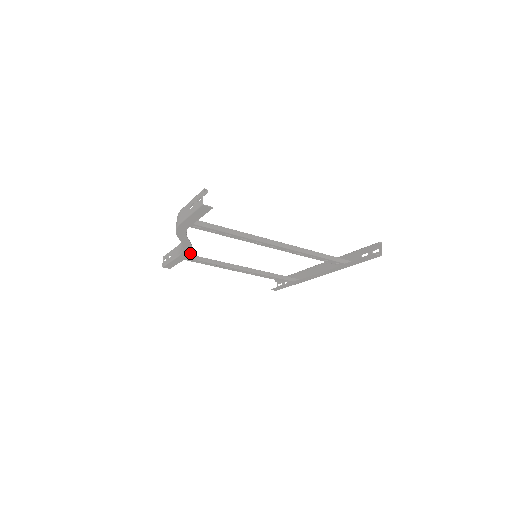
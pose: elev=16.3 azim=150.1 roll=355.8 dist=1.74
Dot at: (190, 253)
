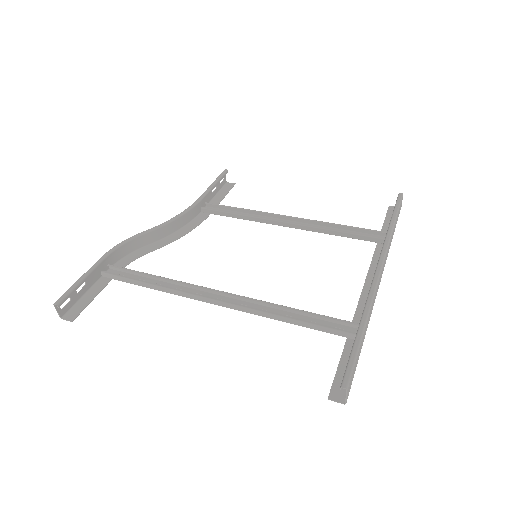
Dot at: (196, 226)
